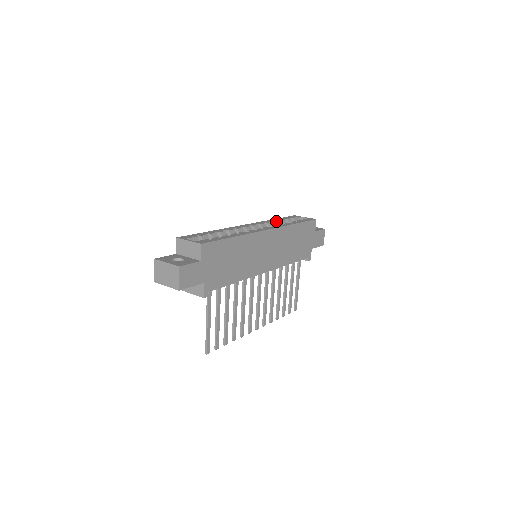
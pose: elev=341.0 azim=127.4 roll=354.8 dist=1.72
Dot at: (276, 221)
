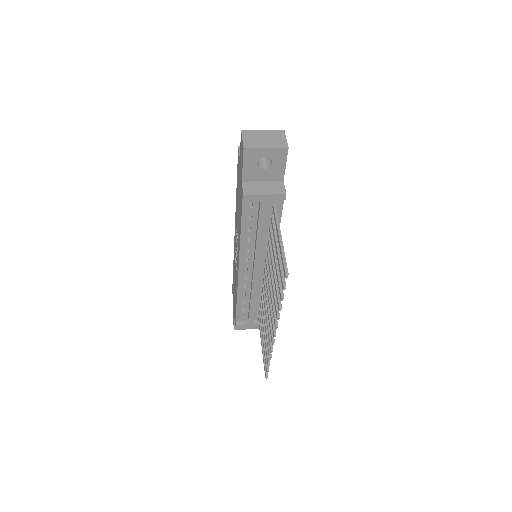
Dot at: occluded
